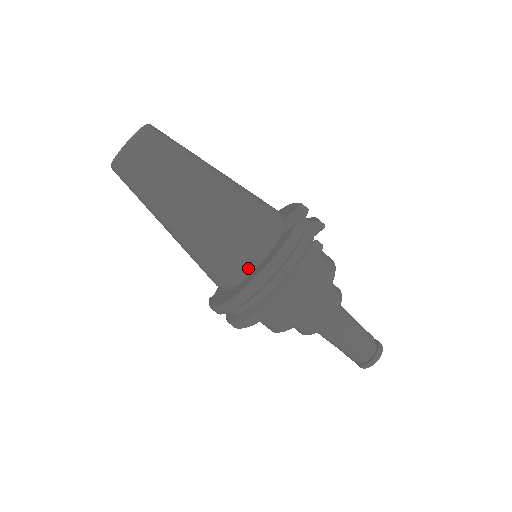
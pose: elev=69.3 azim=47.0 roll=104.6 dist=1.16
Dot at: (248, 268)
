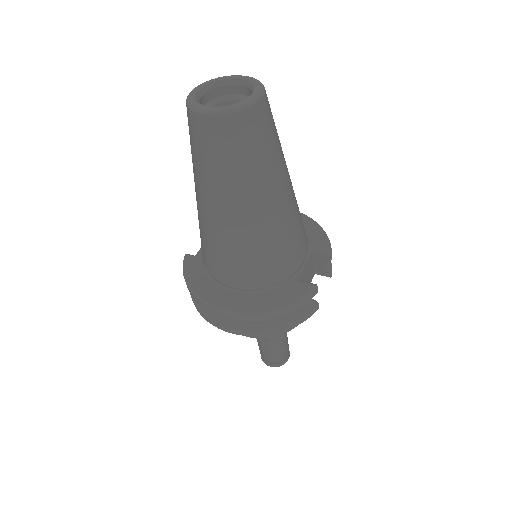
Dot at: (245, 289)
